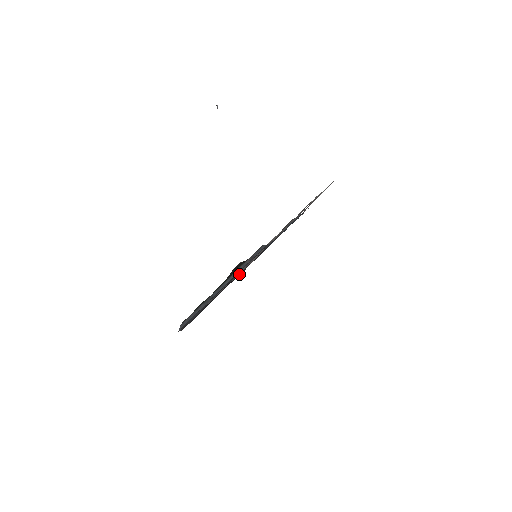
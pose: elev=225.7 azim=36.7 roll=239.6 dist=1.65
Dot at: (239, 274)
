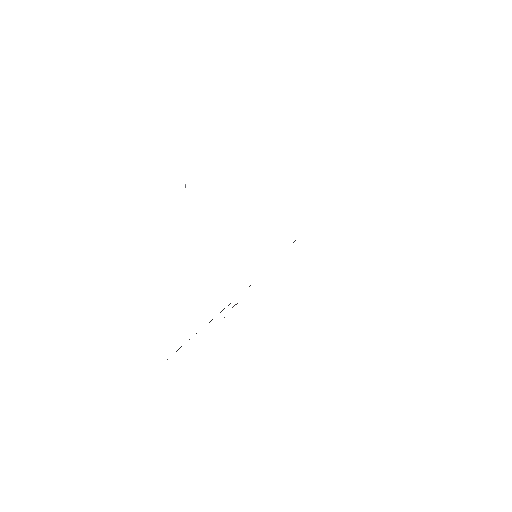
Dot at: occluded
